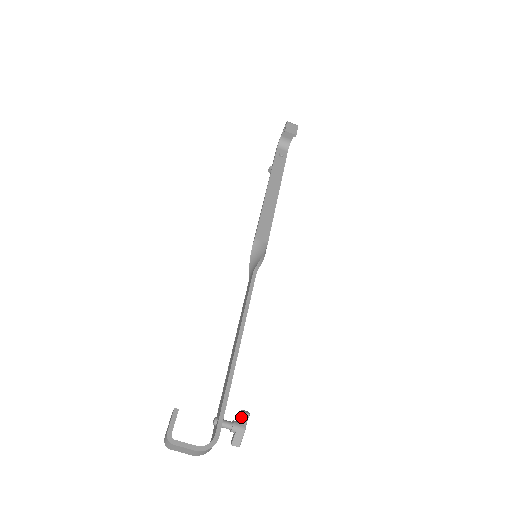
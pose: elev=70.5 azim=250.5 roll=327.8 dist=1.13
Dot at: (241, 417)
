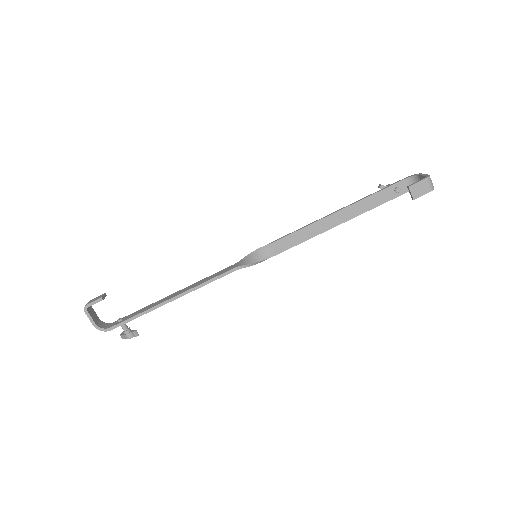
Dot at: (132, 333)
